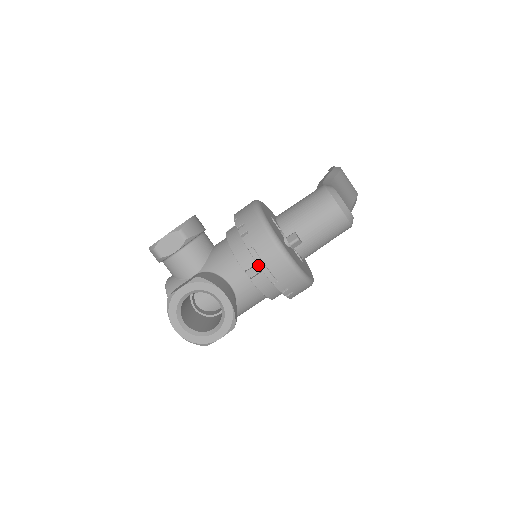
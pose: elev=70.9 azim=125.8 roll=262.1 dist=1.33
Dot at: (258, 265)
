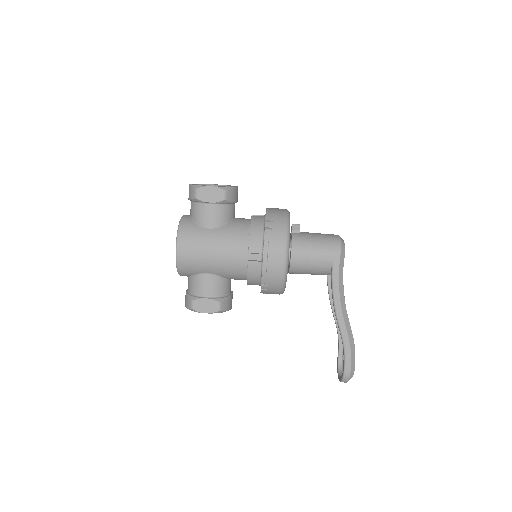
Dot at: occluded
